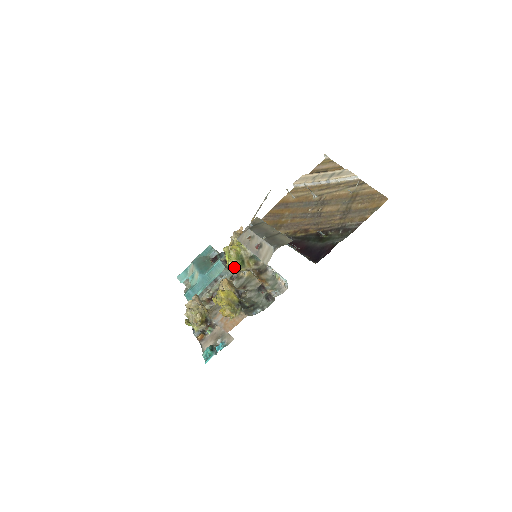
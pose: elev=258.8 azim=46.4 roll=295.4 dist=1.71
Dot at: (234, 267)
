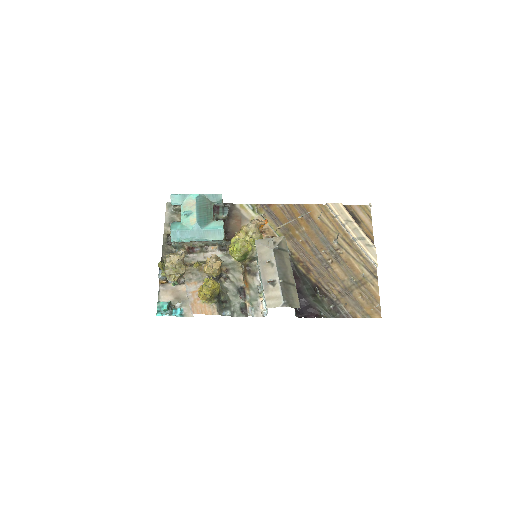
Dot at: (234, 257)
